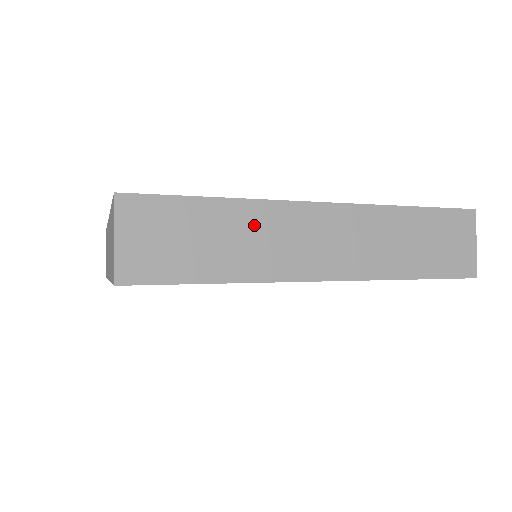
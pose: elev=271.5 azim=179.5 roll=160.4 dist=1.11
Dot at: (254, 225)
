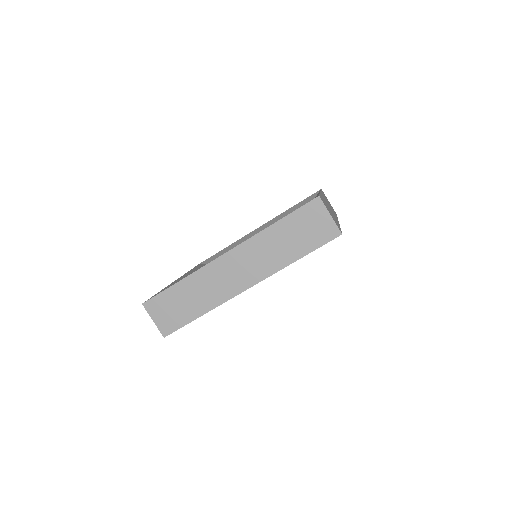
Dot at: (326, 203)
